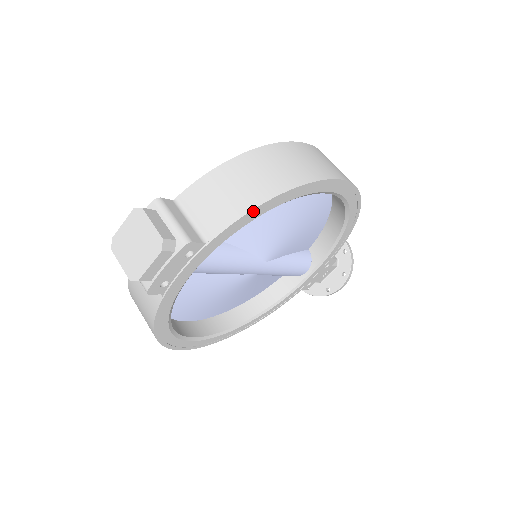
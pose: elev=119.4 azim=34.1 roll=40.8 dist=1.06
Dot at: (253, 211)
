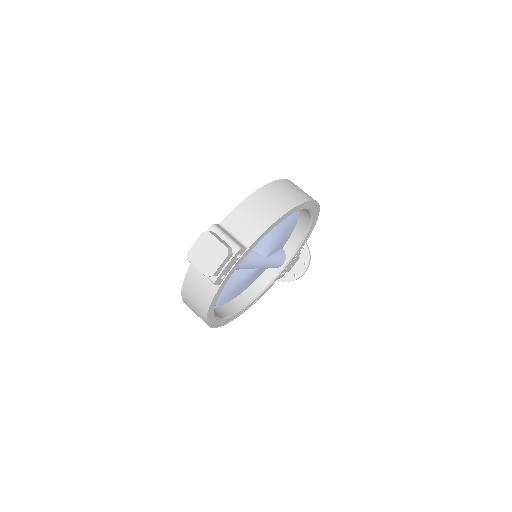
Dot at: (272, 226)
